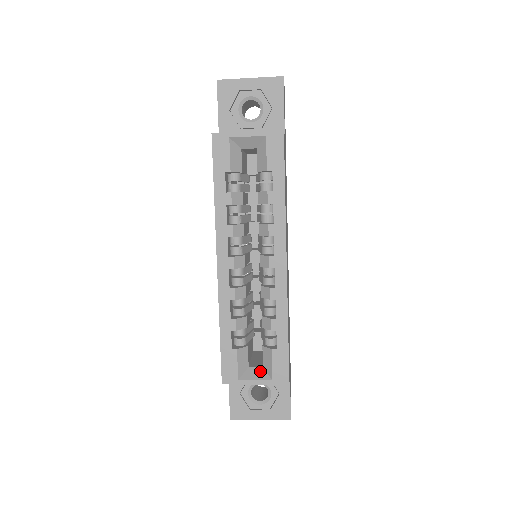
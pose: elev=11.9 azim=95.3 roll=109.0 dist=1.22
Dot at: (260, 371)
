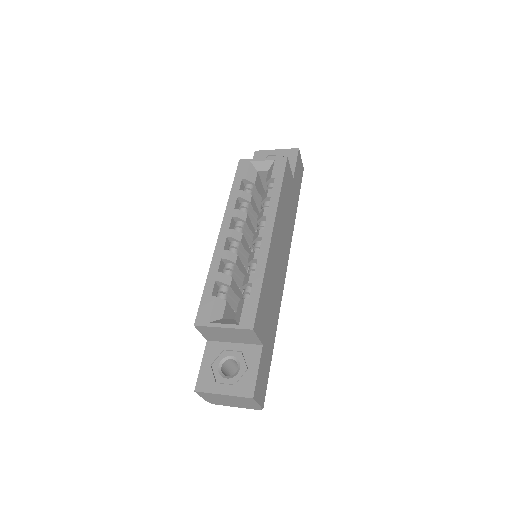
Dot at: (231, 320)
